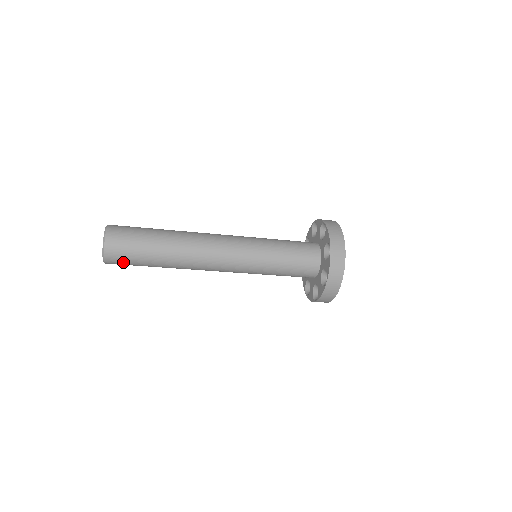
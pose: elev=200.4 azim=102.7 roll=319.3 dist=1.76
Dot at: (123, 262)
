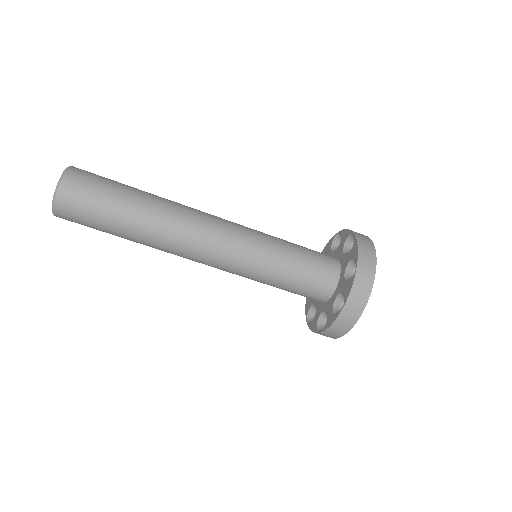
Dot at: (78, 219)
